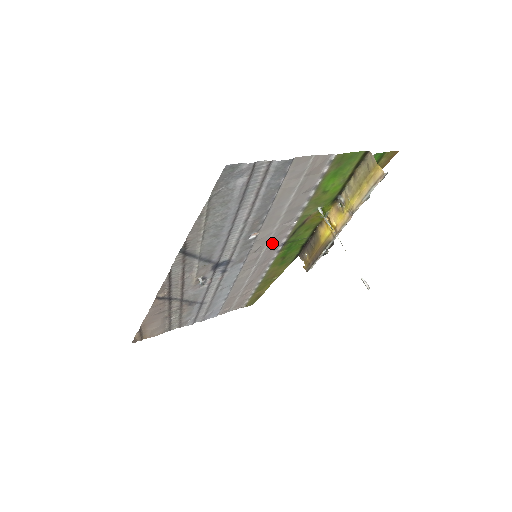
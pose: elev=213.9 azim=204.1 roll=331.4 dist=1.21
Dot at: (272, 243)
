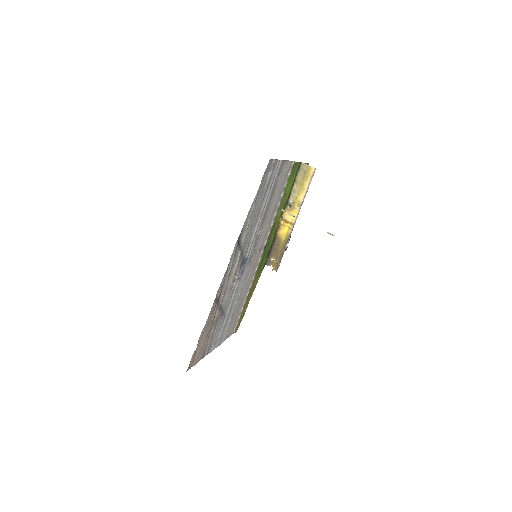
Dot at: (261, 245)
